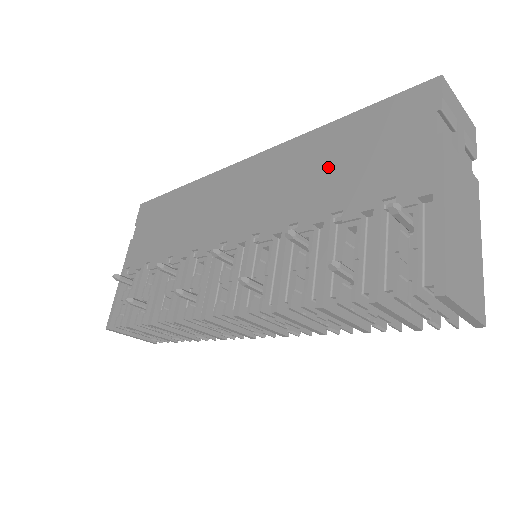
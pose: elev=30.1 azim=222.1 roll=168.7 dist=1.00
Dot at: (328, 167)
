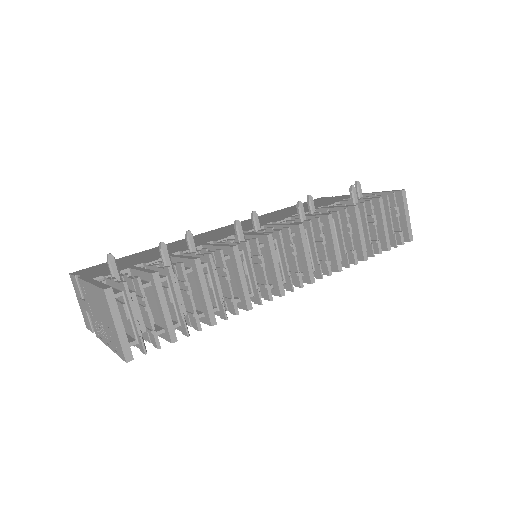
Dot at: (292, 210)
